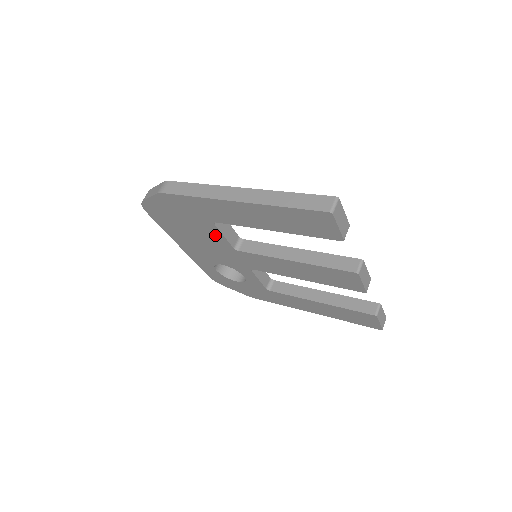
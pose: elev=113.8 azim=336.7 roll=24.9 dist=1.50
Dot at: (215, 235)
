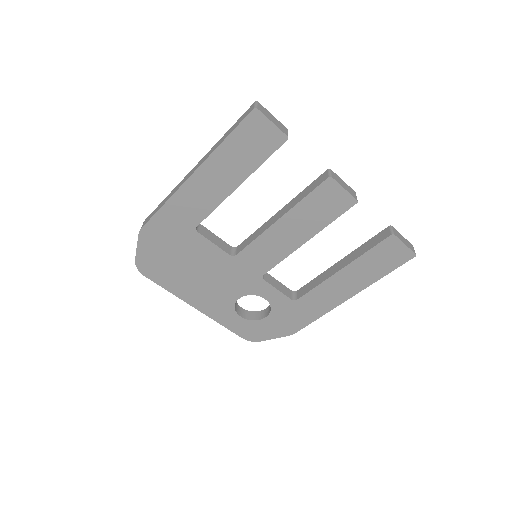
Dot at: (207, 250)
